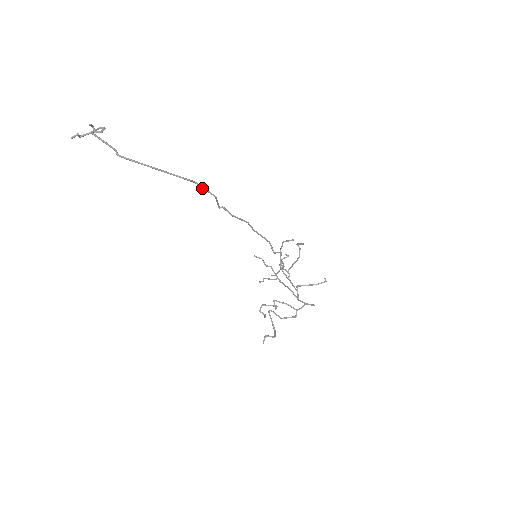
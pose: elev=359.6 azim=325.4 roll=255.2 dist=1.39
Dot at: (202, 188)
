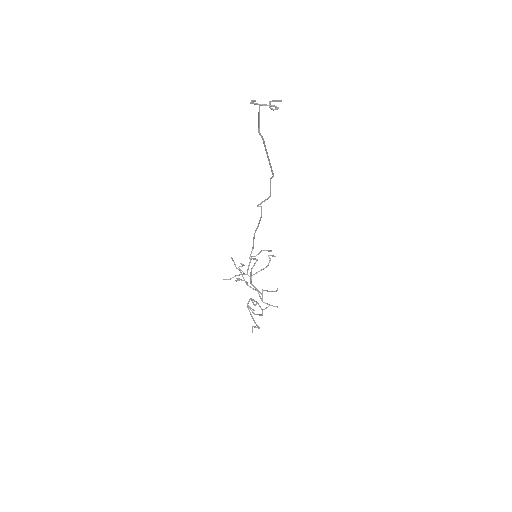
Dot at: (270, 186)
